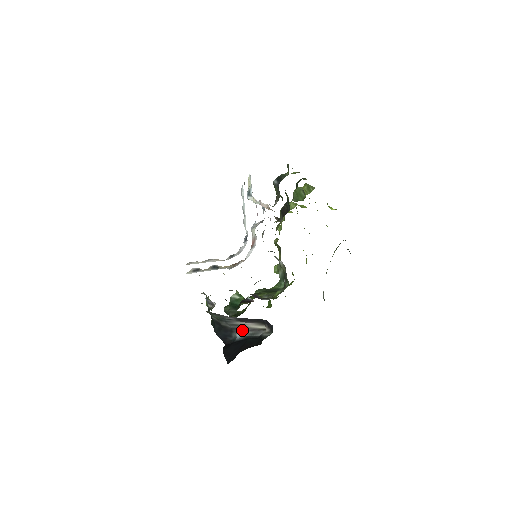
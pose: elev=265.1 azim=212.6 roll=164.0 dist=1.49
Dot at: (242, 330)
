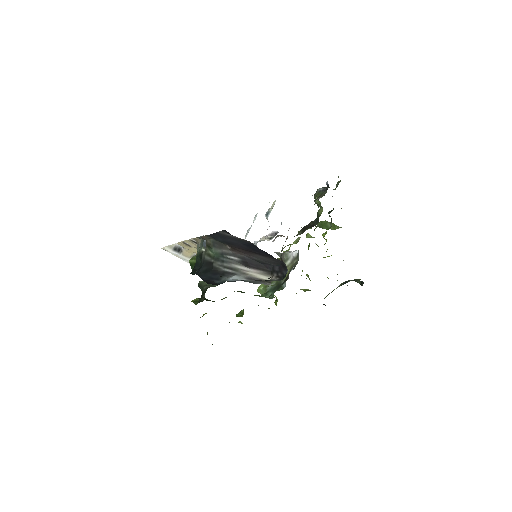
Dot at: (238, 276)
